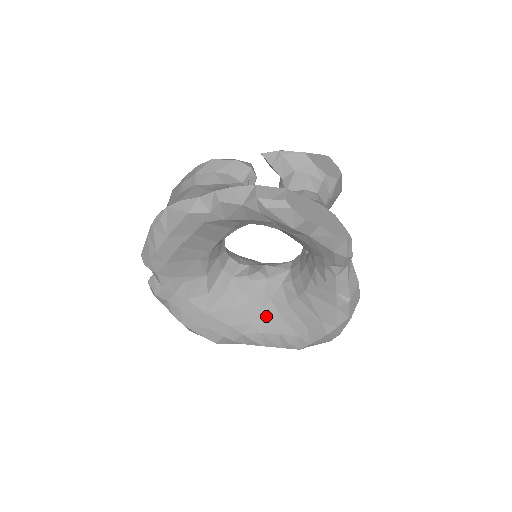
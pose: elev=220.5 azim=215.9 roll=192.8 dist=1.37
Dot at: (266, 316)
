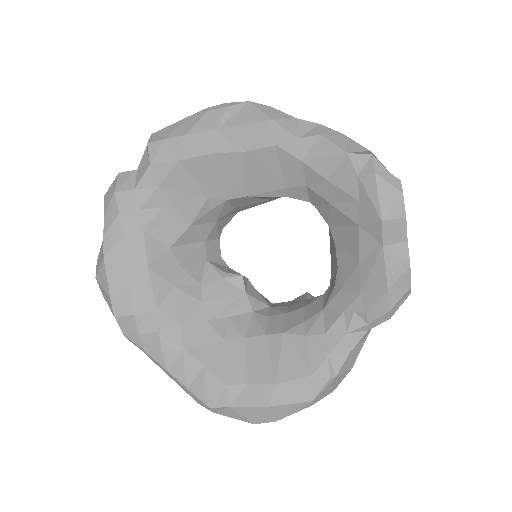
Dot at: (206, 332)
